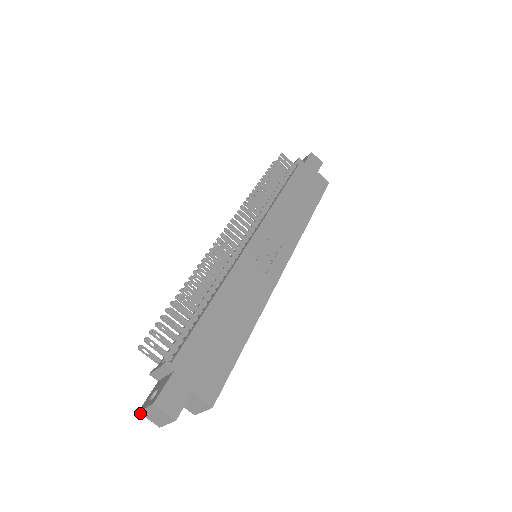
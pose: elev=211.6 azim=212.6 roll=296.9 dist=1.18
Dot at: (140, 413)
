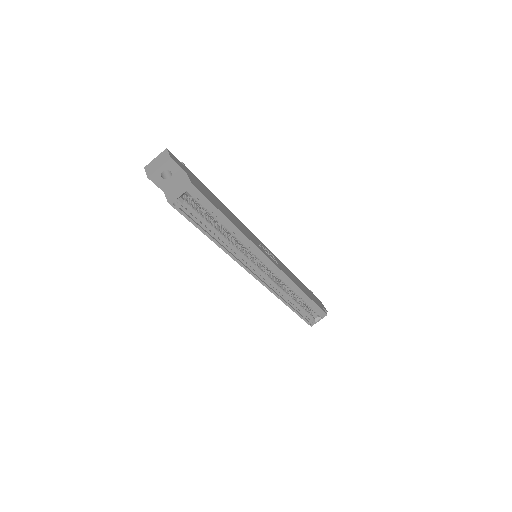
Dot at: (145, 168)
